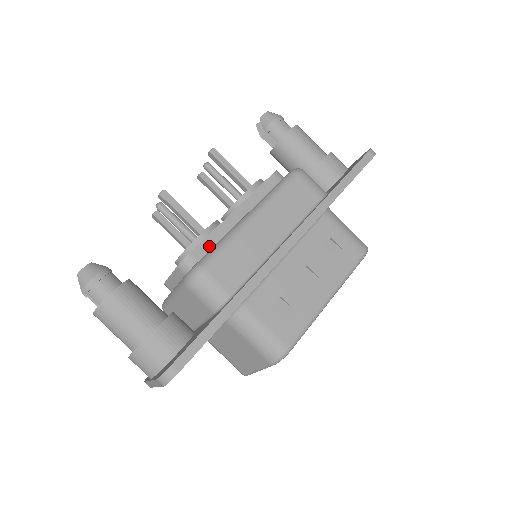
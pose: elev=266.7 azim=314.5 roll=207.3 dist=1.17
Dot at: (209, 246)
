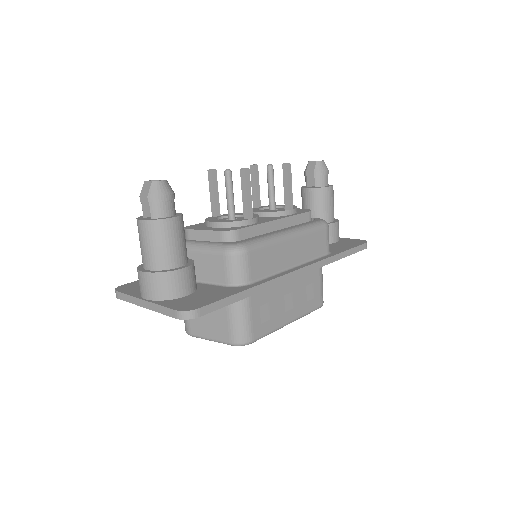
Dot at: (251, 233)
